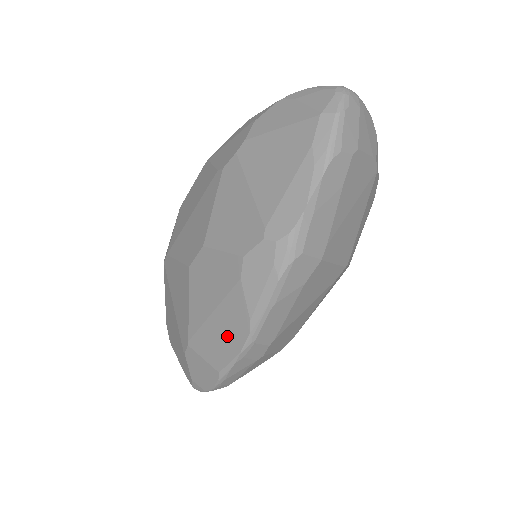
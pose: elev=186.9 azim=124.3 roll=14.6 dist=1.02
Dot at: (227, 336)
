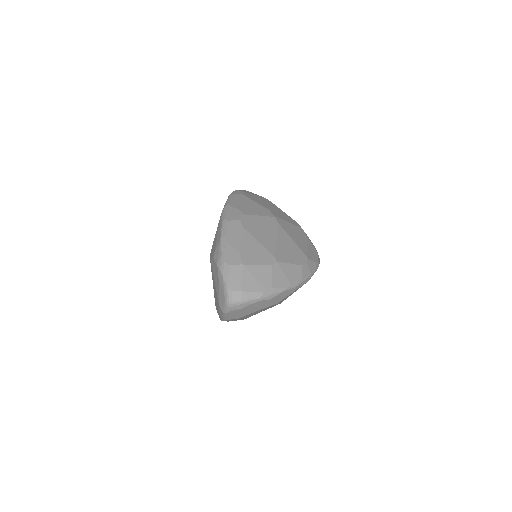
Dot at: occluded
